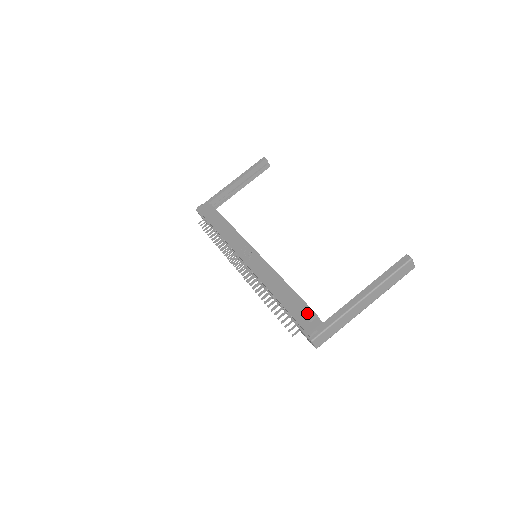
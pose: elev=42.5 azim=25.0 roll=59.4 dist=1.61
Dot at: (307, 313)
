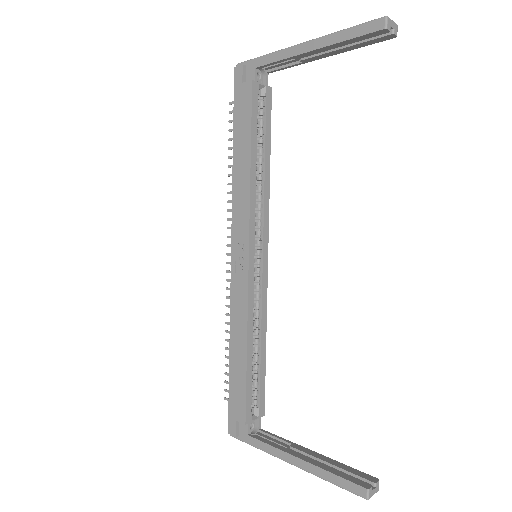
Dot at: (240, 412)
